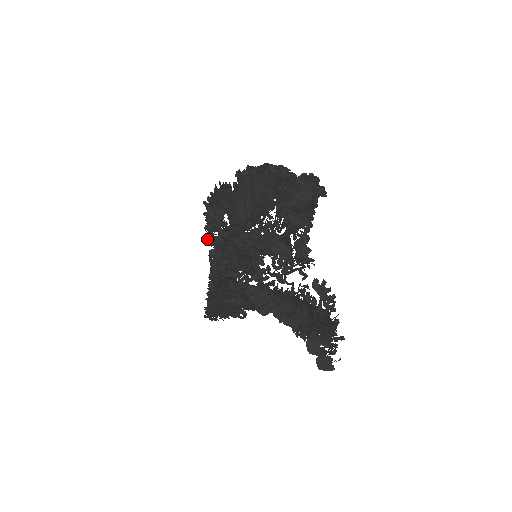
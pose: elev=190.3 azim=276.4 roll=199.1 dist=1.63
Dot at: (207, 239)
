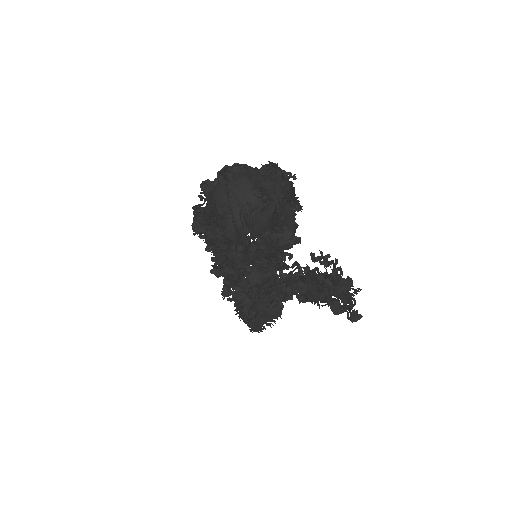
Dot at: (216, 260)
